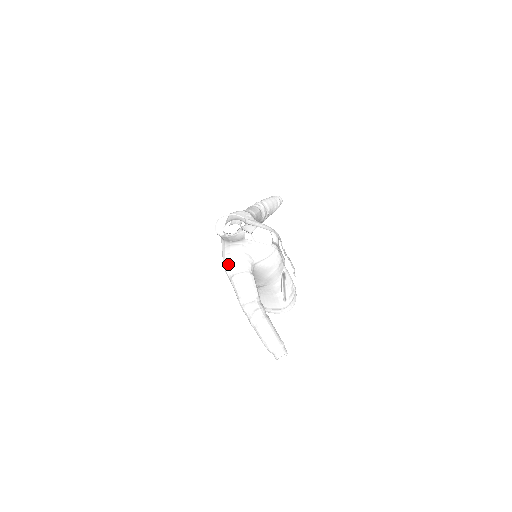
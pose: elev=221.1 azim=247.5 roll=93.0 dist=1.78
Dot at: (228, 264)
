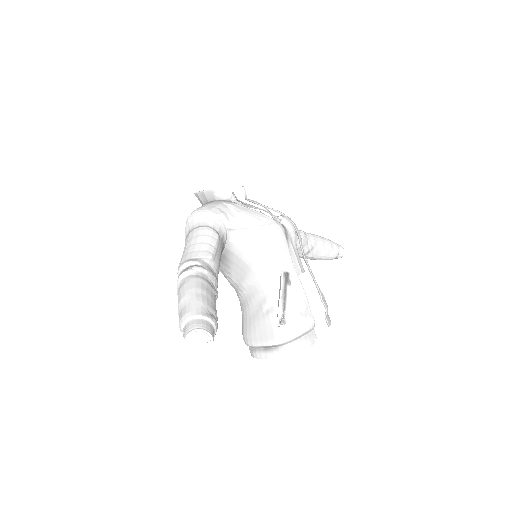
Dot at: (188, 219)
